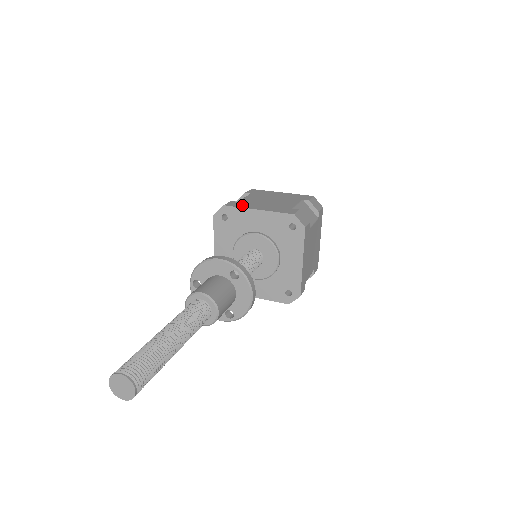
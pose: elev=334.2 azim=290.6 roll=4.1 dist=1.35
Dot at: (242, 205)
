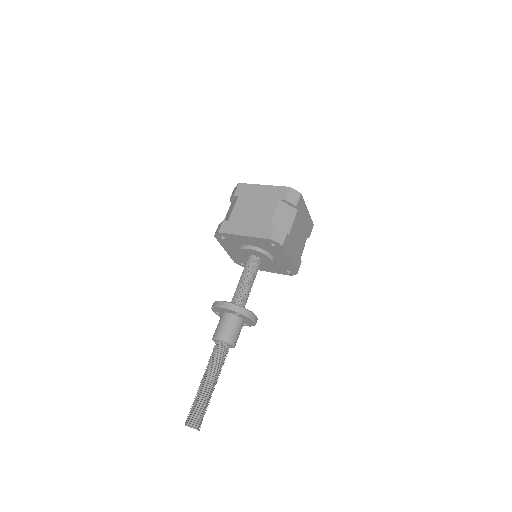
Dot at: (232, 229)
